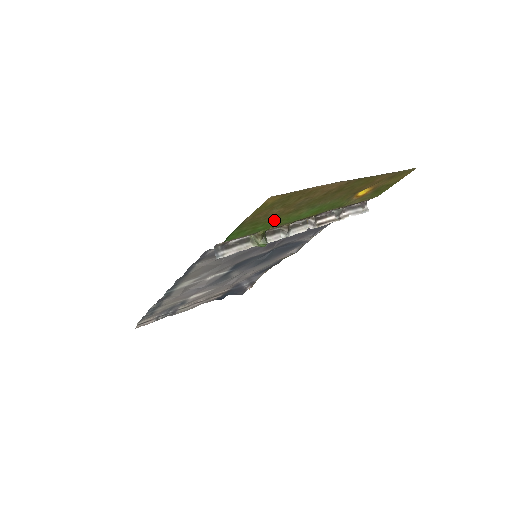
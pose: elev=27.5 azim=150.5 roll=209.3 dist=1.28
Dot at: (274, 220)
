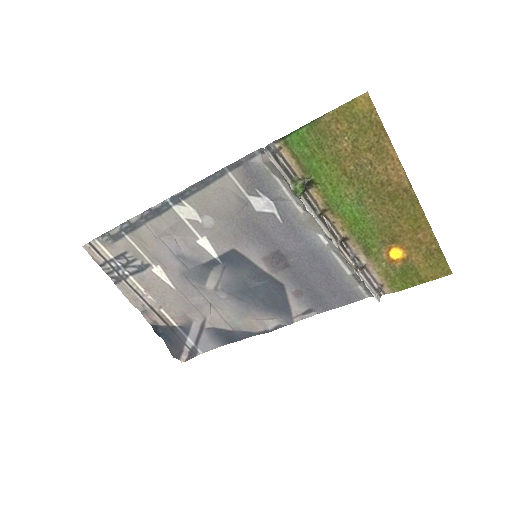
Dot at: (329, 167)
